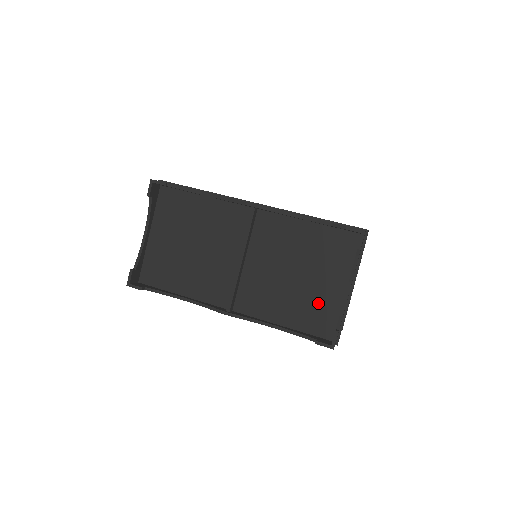
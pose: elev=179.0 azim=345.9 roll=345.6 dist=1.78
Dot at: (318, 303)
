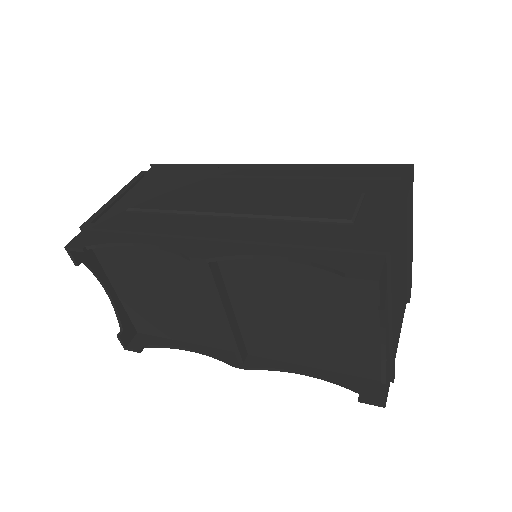
Dot at: (348, 346)
